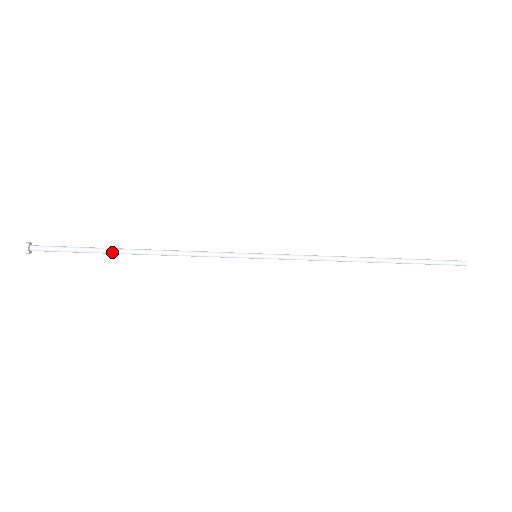
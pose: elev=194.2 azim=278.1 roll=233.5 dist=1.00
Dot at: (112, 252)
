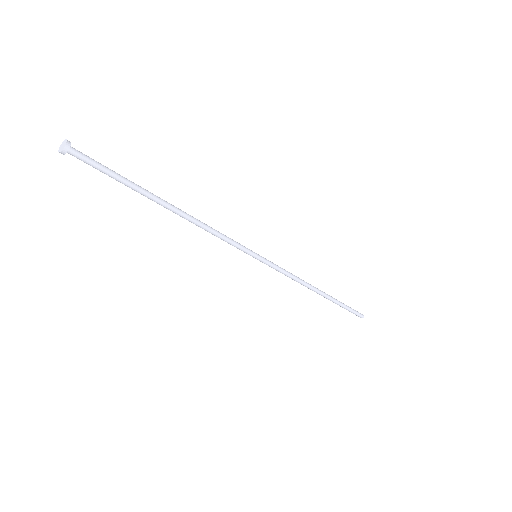
Dot at: (150, 196)
